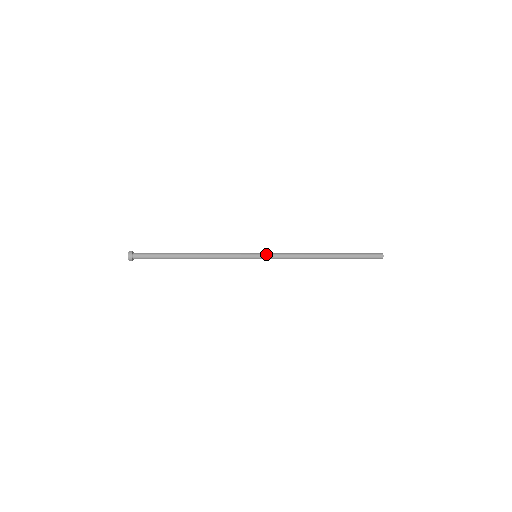
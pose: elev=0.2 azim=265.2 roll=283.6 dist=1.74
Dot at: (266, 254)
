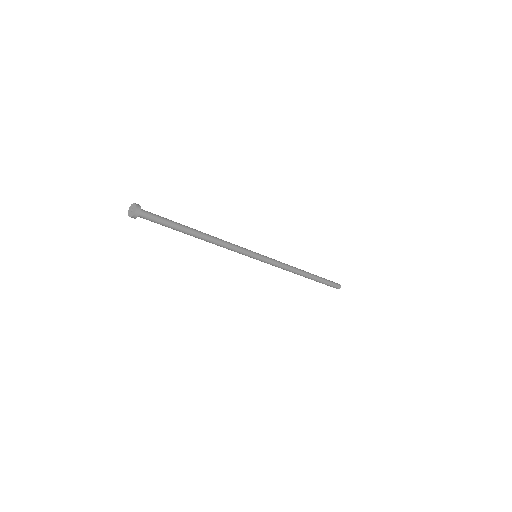
Dot at: (266, 257)
